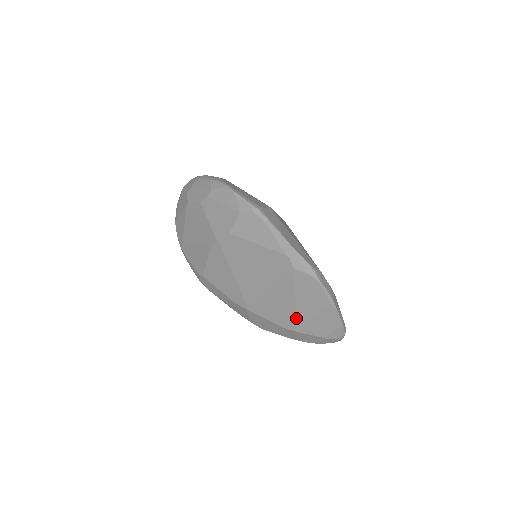
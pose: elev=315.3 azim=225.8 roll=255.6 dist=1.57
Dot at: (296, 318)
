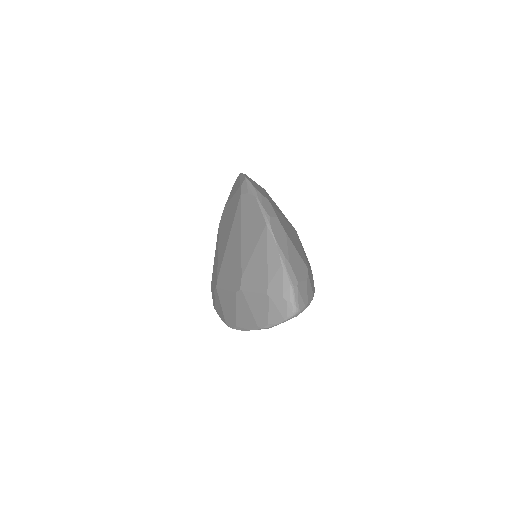
Dot at: (241, 266)
